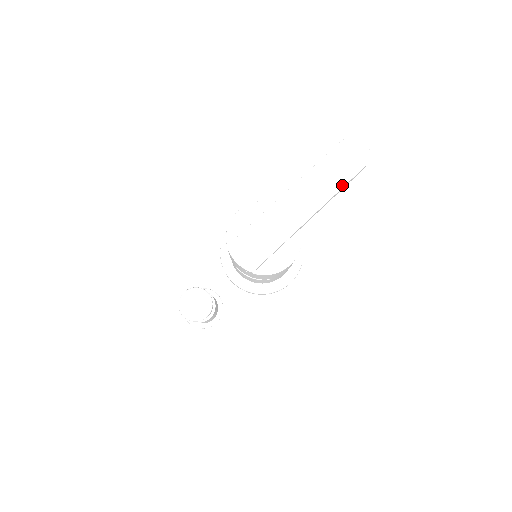
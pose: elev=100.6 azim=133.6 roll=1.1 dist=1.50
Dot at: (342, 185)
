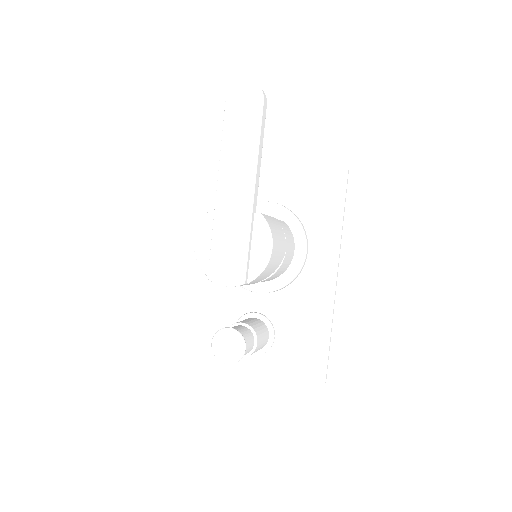
Dot at: (257, 138)
